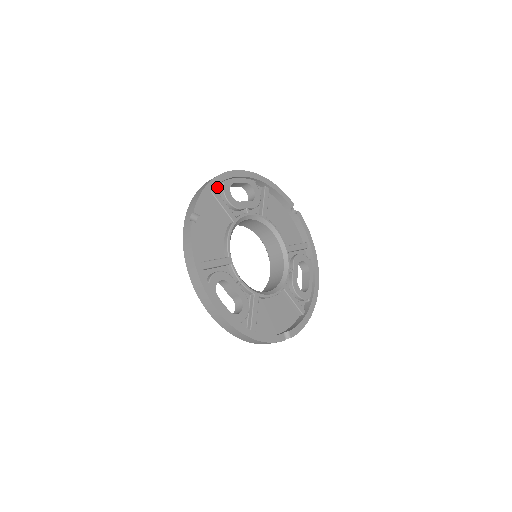
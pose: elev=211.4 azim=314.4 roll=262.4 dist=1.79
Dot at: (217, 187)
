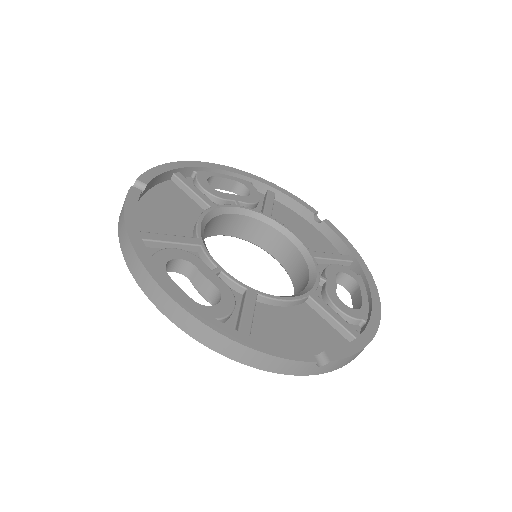
Dot at: (189, 179)
